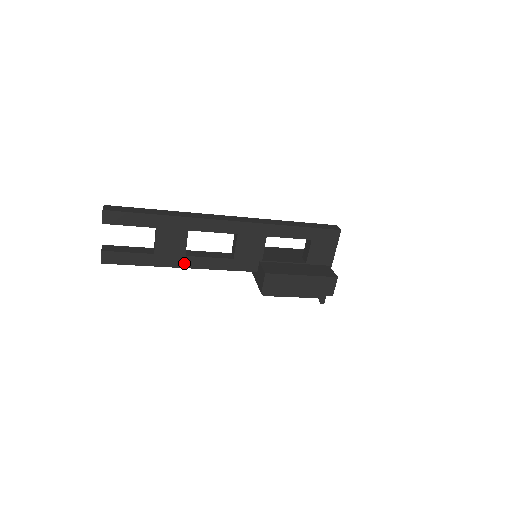
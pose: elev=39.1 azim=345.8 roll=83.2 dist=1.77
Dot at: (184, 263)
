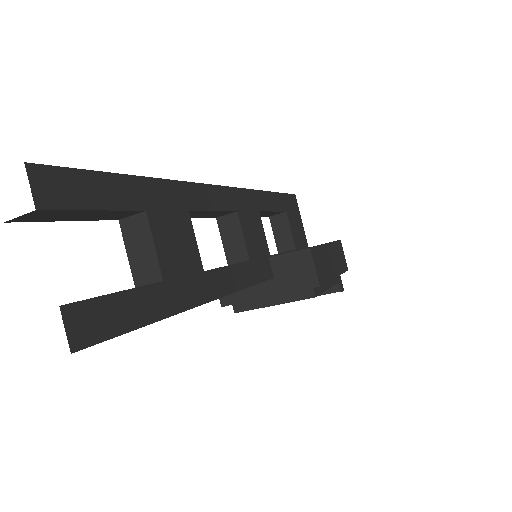
Dot at: (207, 289)
